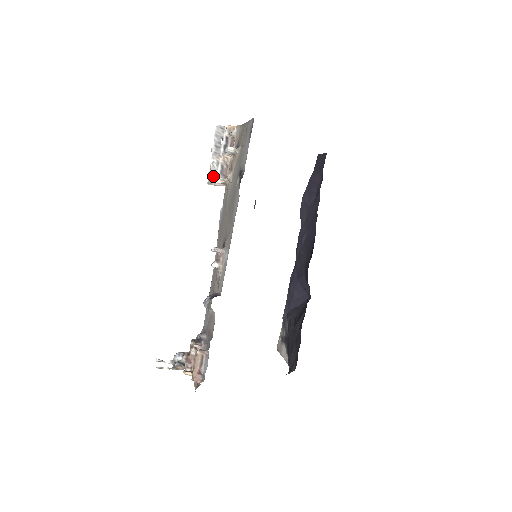
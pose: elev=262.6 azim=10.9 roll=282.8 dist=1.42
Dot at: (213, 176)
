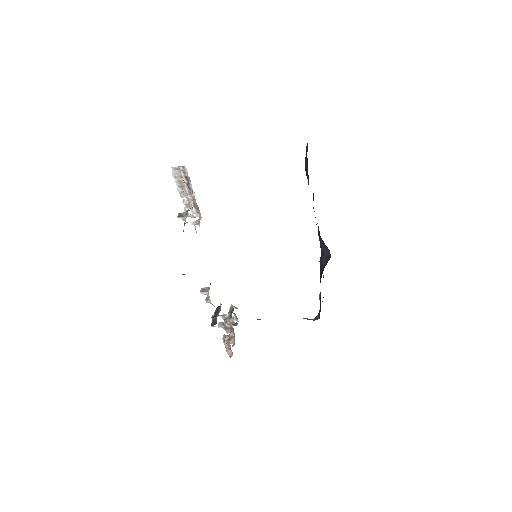
Dot at: (189, 211)
